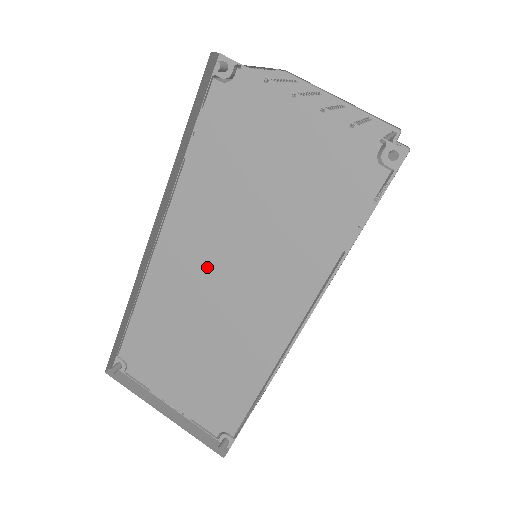
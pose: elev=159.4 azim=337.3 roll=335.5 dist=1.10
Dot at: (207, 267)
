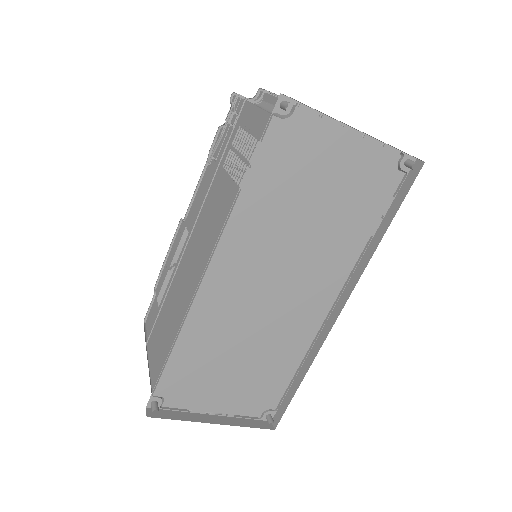
Dot at: (258, 280)
